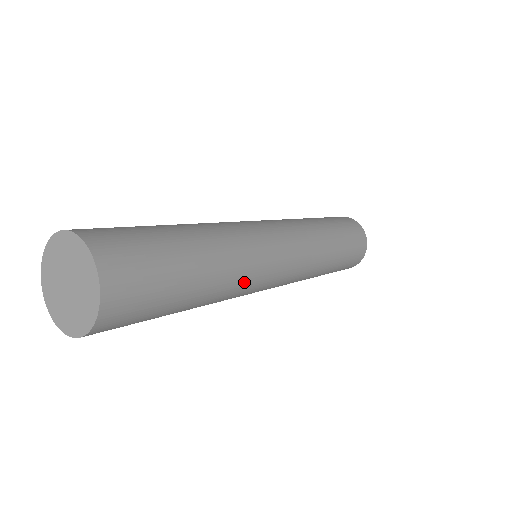
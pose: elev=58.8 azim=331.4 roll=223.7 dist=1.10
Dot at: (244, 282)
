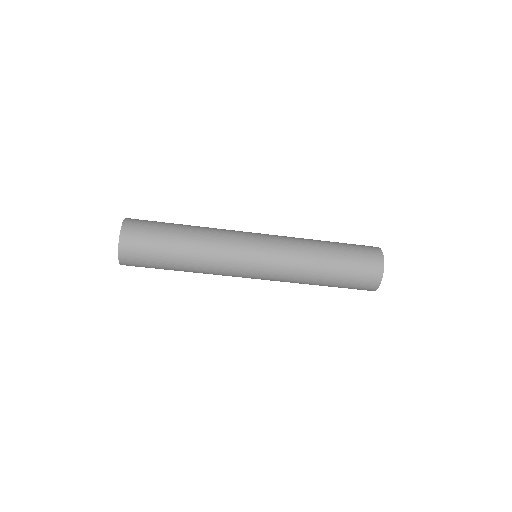
Dot at: (219, 253)
